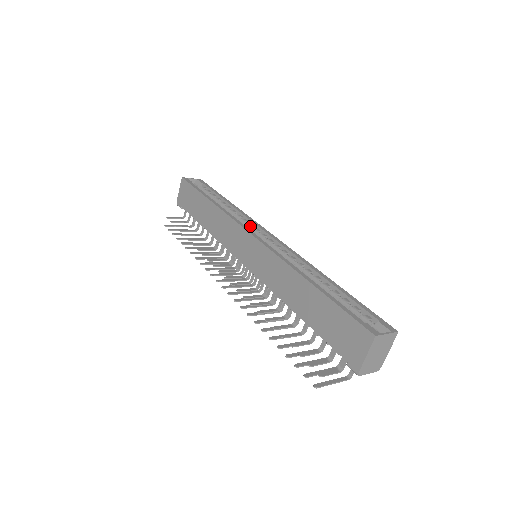
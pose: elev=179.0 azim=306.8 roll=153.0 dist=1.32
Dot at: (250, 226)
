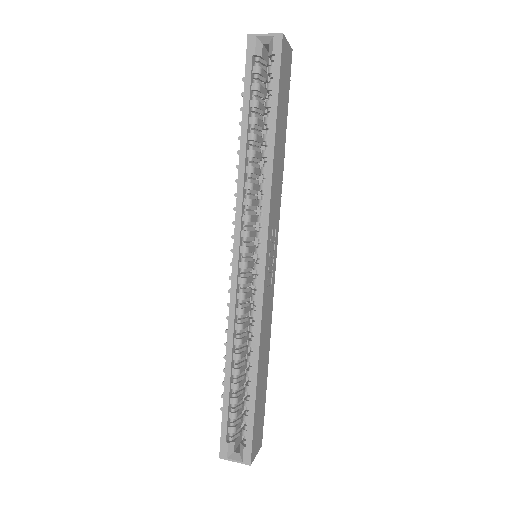
Dot at: (257, 221)
